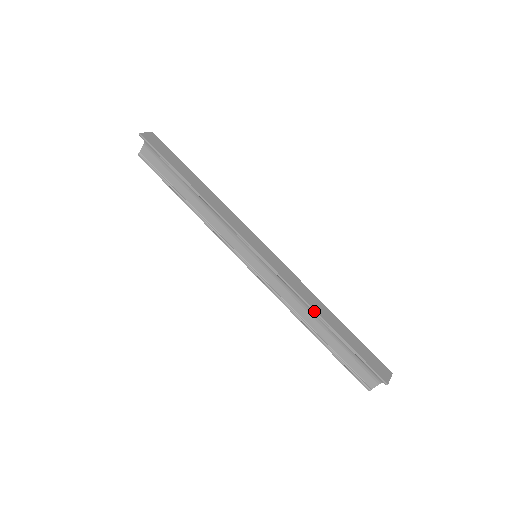
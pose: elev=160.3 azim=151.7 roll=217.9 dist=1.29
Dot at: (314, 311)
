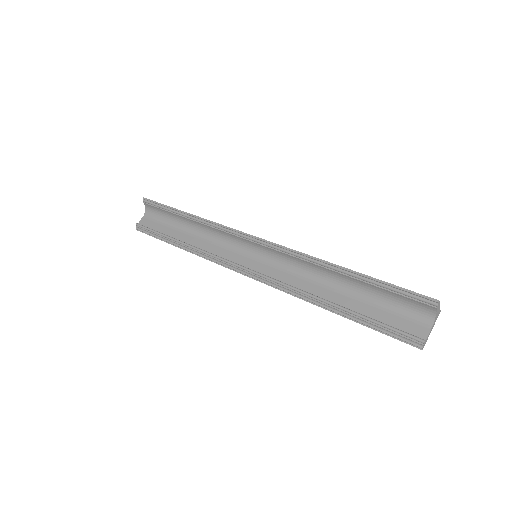
Dot at: (329, 263)
